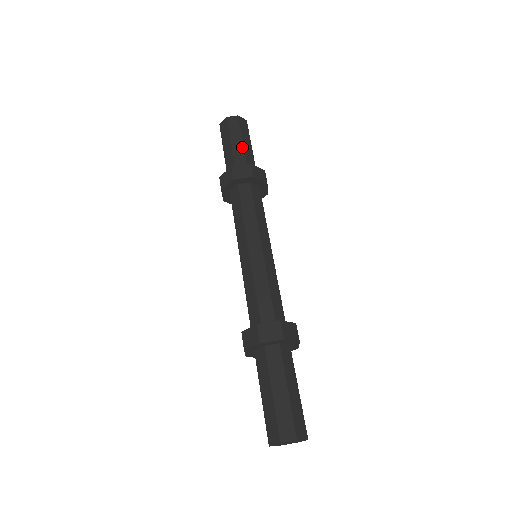
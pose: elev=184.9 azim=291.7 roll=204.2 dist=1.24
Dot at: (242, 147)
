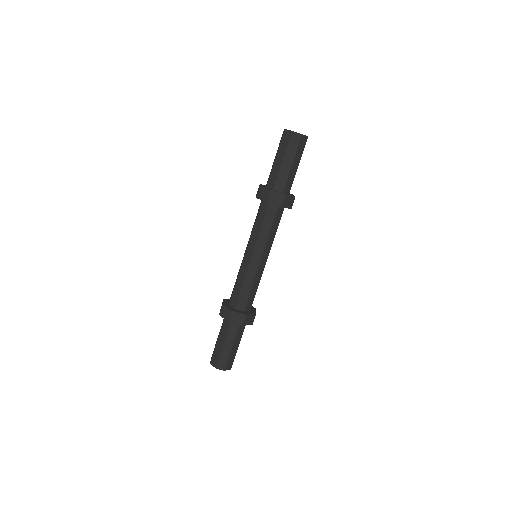
Dot at: occluded
